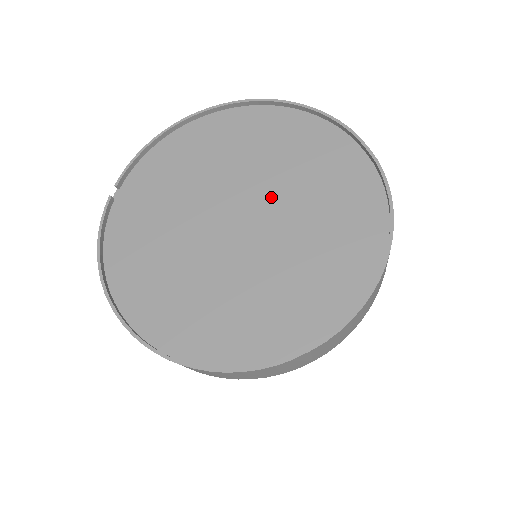
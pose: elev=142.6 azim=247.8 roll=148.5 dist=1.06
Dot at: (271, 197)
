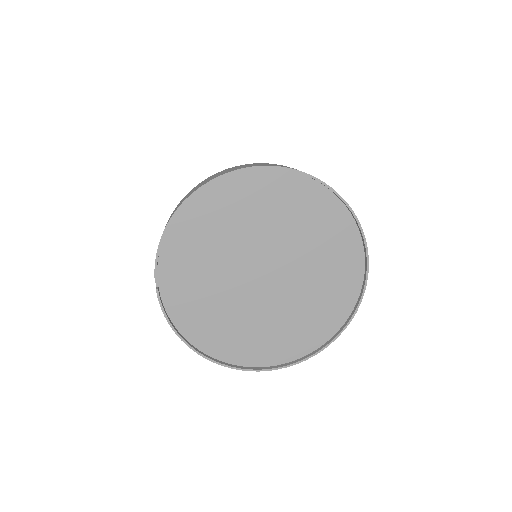
Dot at: (281, 249)
